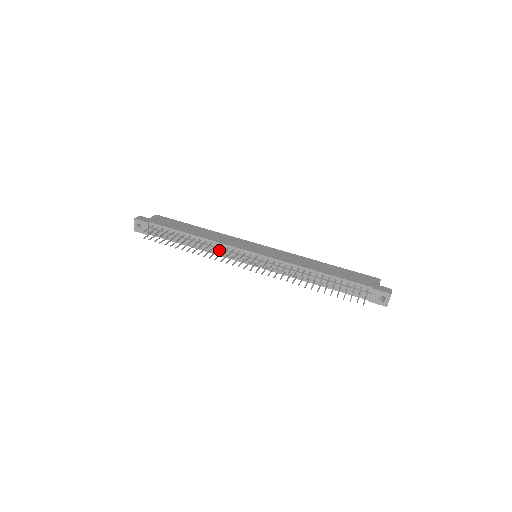
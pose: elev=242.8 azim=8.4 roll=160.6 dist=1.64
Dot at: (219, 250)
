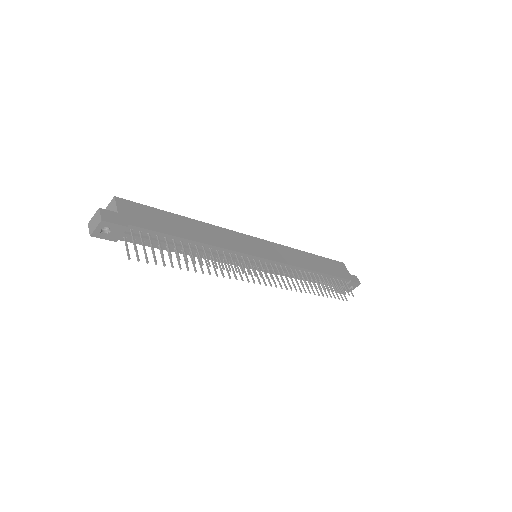
Dot at: occluded
